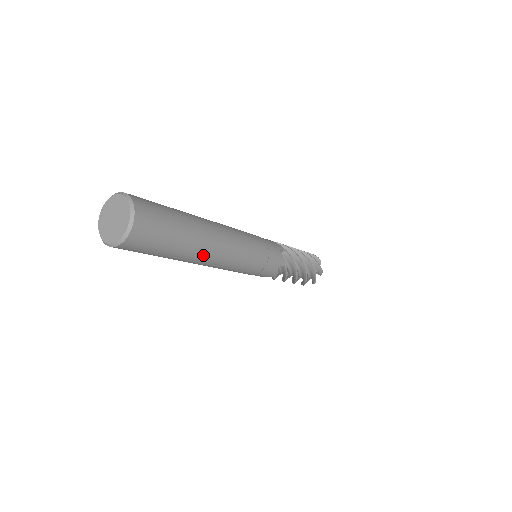
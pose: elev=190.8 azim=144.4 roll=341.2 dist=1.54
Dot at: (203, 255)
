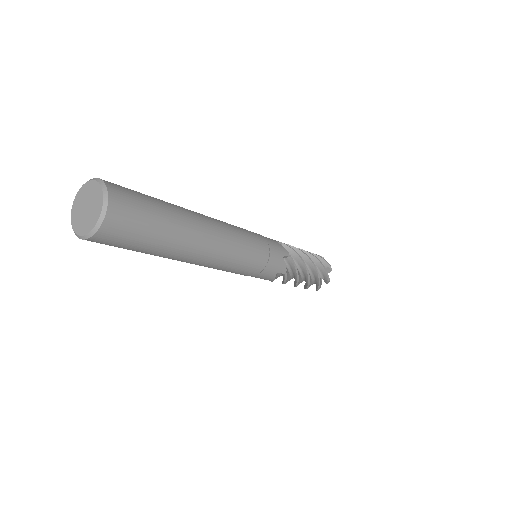
Dot at: (186, 257)
